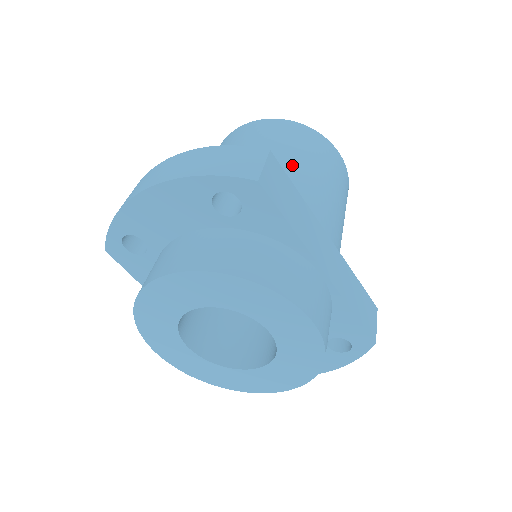
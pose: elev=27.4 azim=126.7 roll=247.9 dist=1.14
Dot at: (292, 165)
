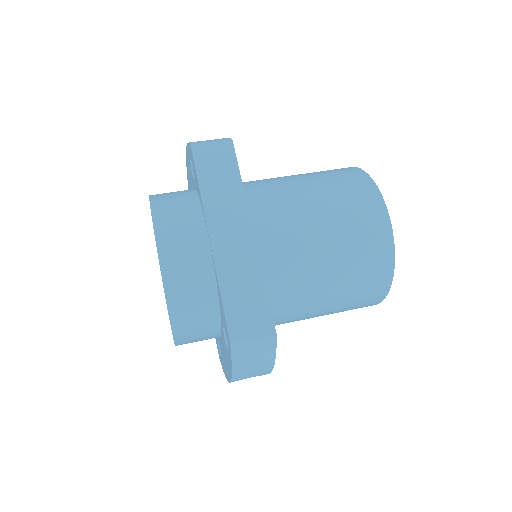
Dot at: (298, 184)
